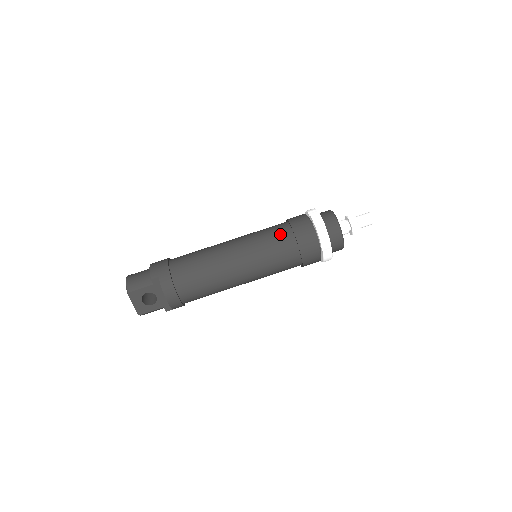
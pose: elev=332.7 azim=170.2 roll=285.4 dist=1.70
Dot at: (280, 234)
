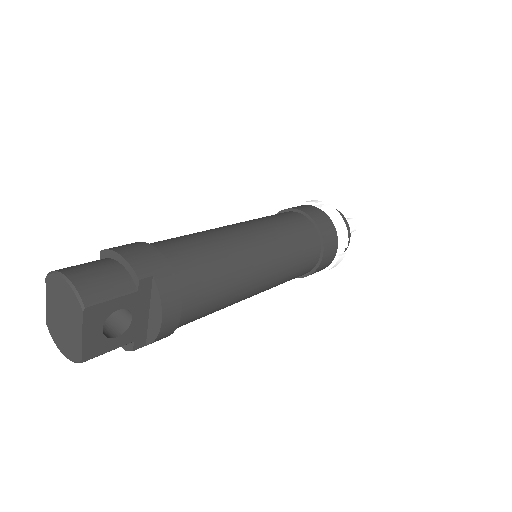
Dot at: (302, 226)
